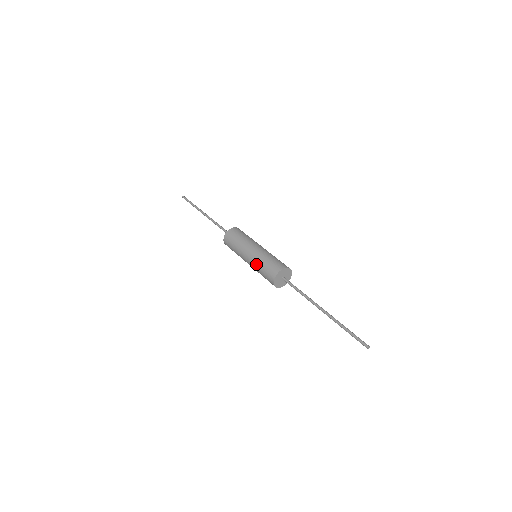
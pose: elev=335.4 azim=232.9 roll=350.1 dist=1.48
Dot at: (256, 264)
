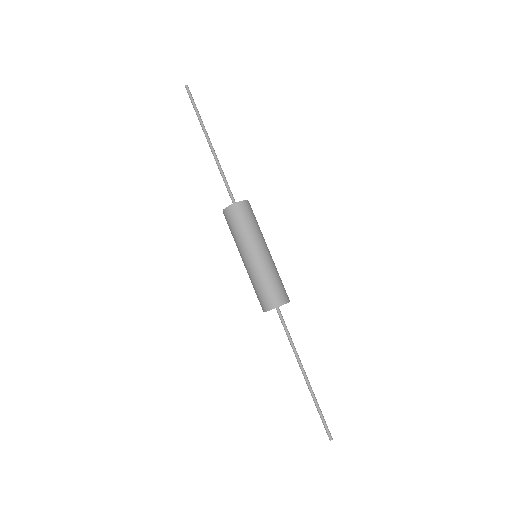
Dot at: (262, 273)
